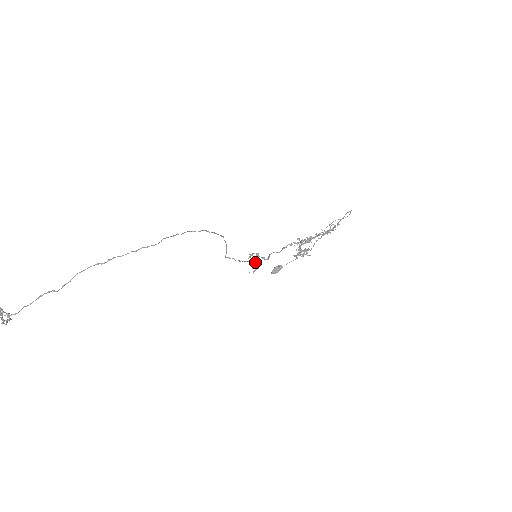
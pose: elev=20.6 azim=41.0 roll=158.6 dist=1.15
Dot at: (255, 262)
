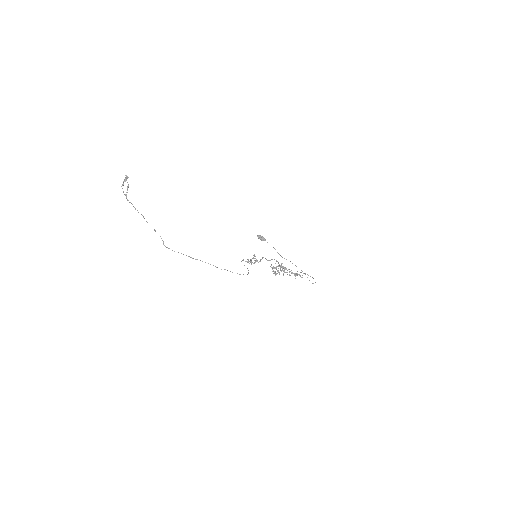
Dot at: occluded
